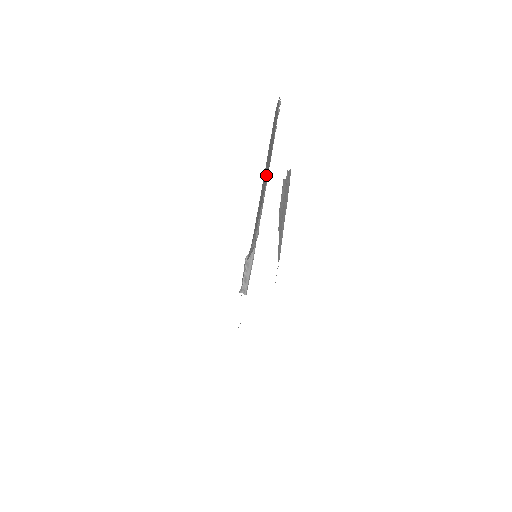
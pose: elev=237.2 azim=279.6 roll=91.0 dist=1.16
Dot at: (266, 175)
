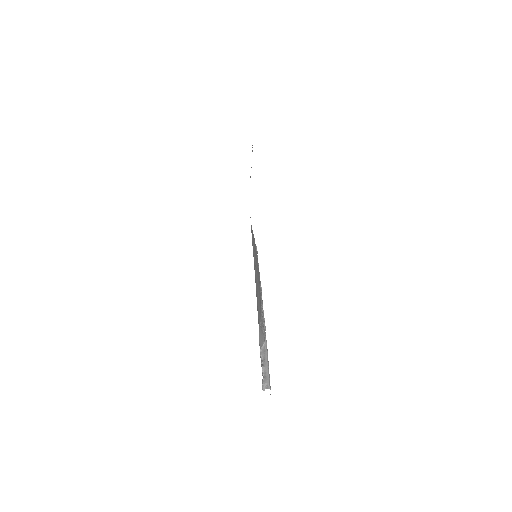
Dot at: (257, 268)
